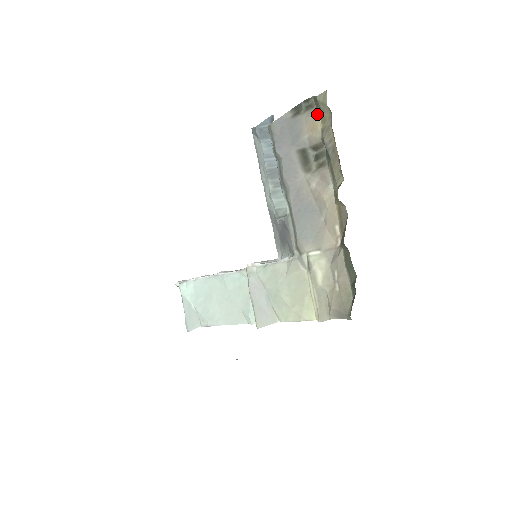
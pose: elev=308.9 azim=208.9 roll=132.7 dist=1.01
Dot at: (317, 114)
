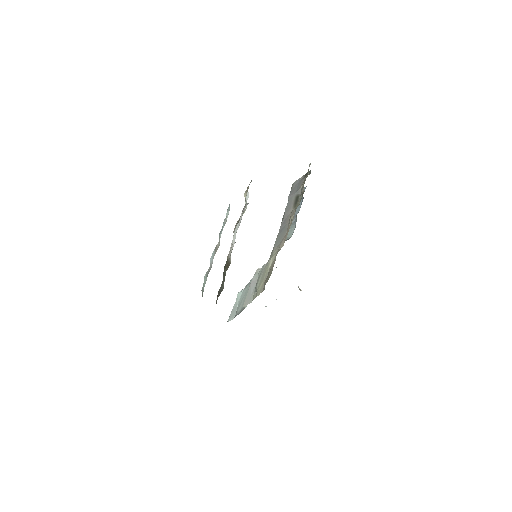
Dot at: occluded
